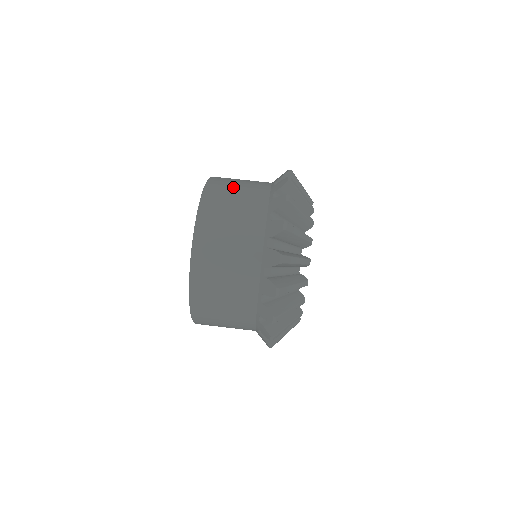
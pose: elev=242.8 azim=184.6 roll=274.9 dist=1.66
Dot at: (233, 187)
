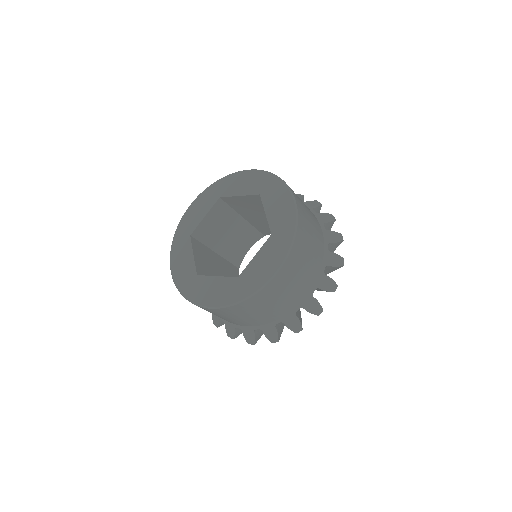
Dot at: (309, 220)
